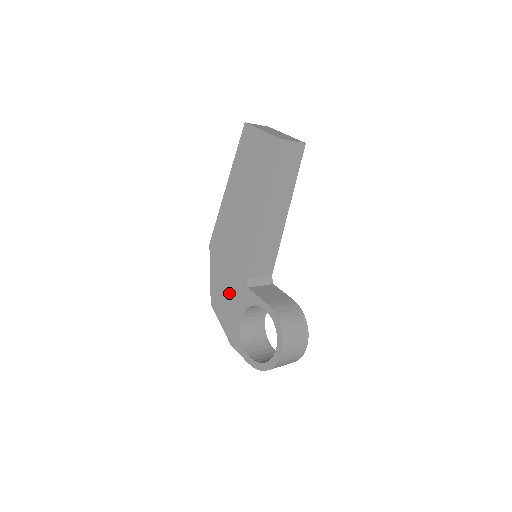
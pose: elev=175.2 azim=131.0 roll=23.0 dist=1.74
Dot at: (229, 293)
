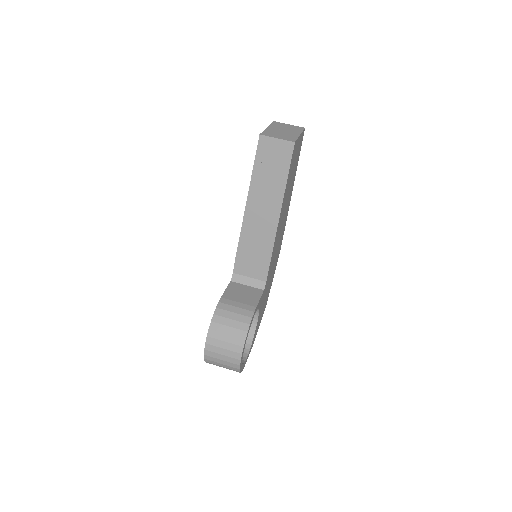
Dot at: occluded
